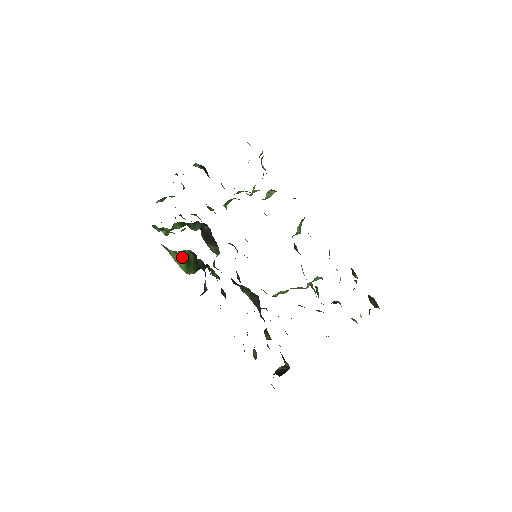
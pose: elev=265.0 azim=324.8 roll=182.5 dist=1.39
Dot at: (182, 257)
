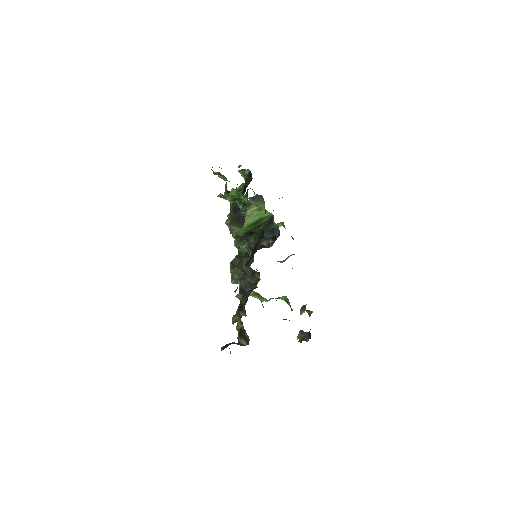
Dot at: (258, 216)
